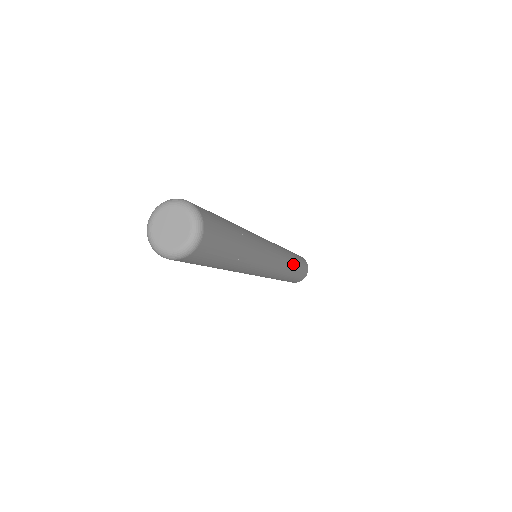
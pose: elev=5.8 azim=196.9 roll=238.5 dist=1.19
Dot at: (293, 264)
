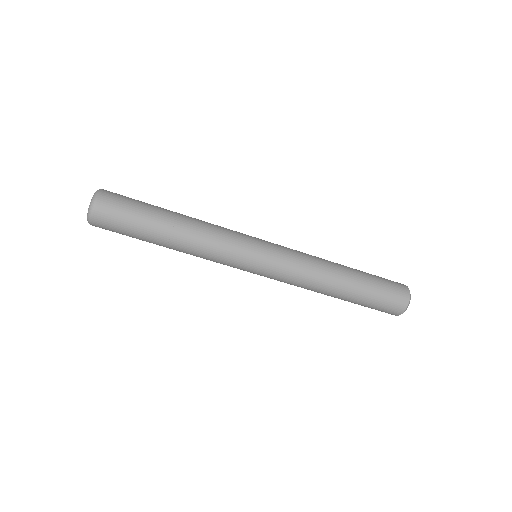
Dot at: (334, 279)
